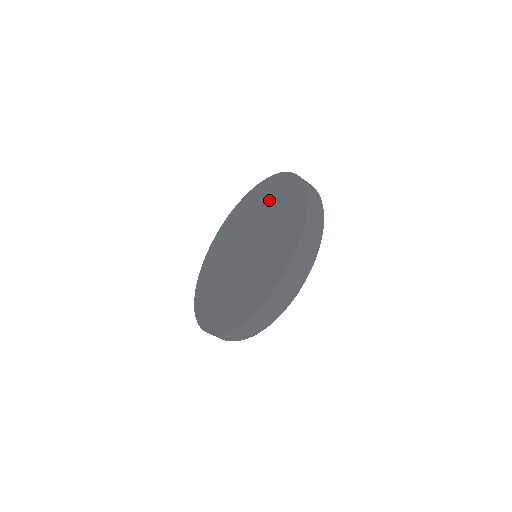
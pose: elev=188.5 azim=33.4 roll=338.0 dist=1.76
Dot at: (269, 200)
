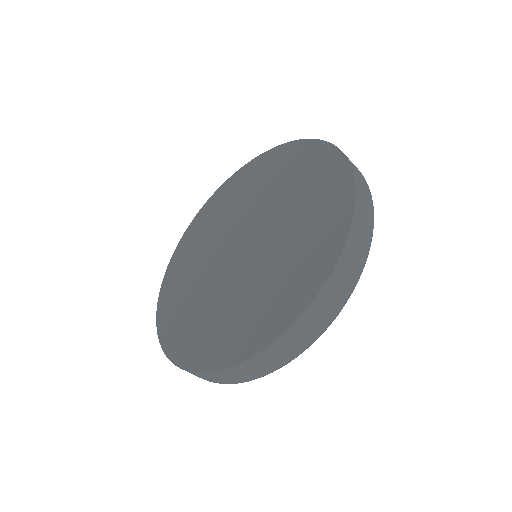
Dot at: (269, 178)
